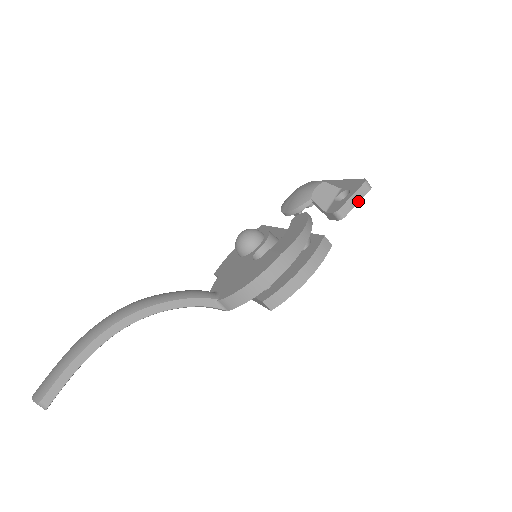
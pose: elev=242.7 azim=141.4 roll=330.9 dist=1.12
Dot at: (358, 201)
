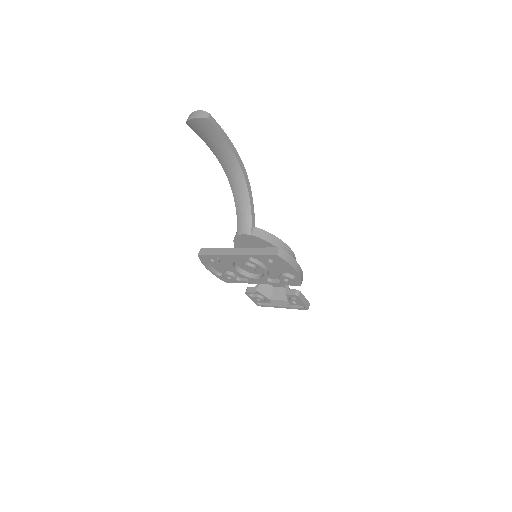
Dot at: (304, 303)
